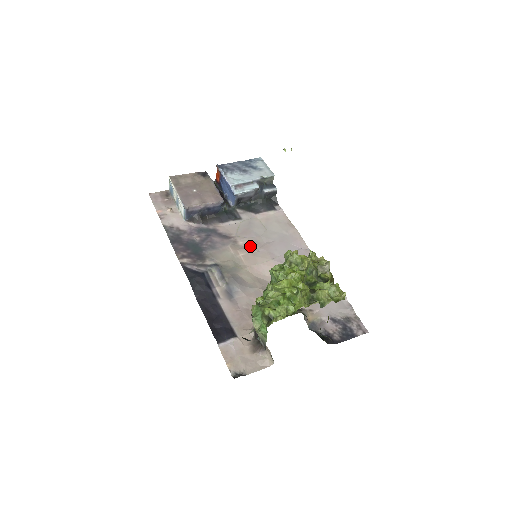
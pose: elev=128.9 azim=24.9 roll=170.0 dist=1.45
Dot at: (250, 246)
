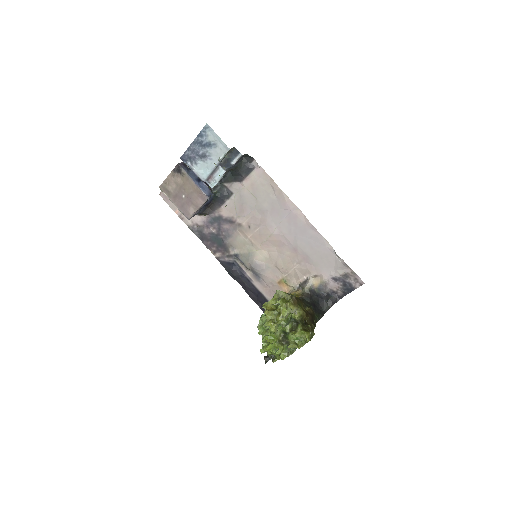
Dot at: (251, 225)
